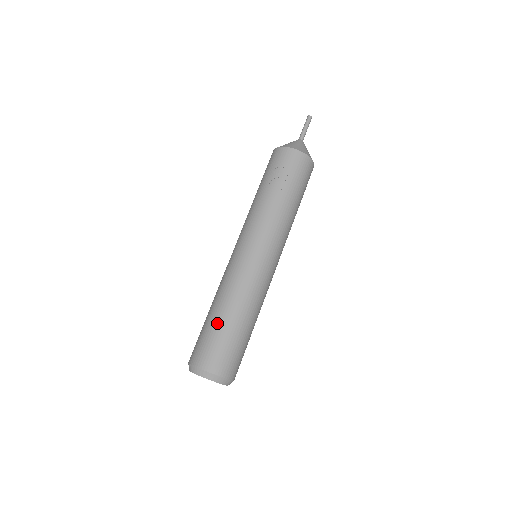
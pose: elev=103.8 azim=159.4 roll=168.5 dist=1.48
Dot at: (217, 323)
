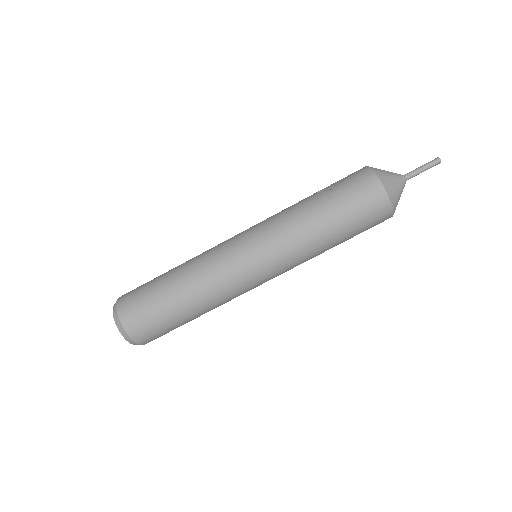
Dot at: (161, 276)
